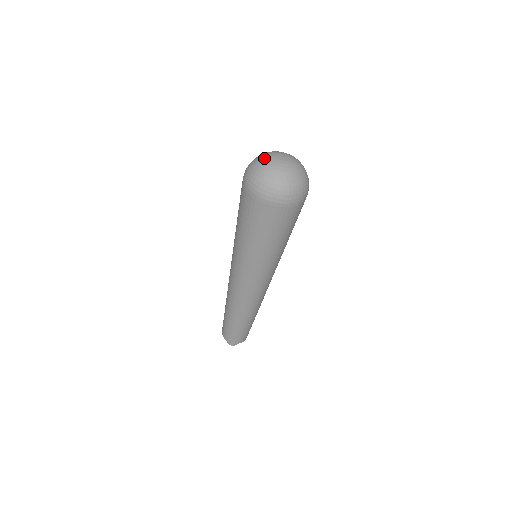
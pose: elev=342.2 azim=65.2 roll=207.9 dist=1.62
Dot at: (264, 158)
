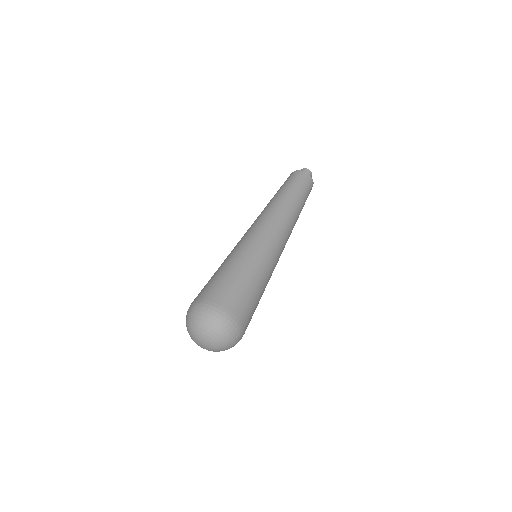
Dot at: (190, 332)
